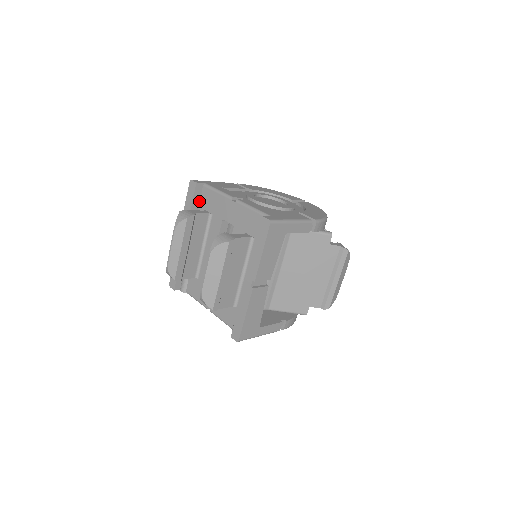
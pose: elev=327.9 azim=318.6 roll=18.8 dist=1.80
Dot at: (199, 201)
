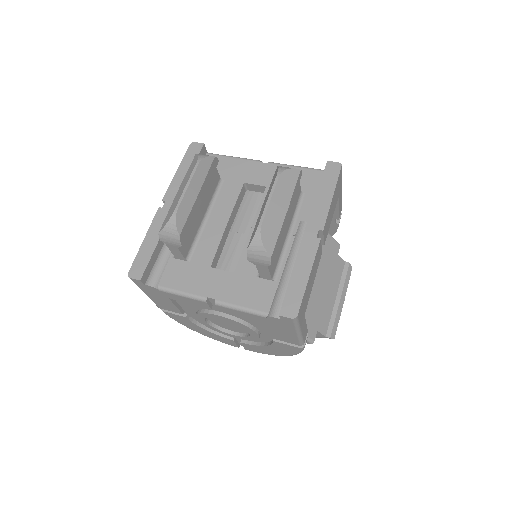
Dot at: occluded
